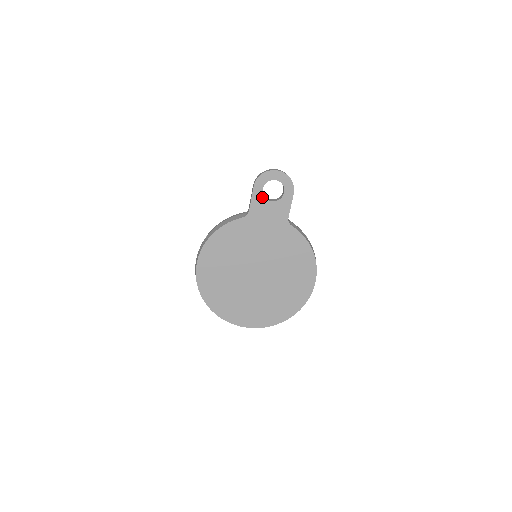
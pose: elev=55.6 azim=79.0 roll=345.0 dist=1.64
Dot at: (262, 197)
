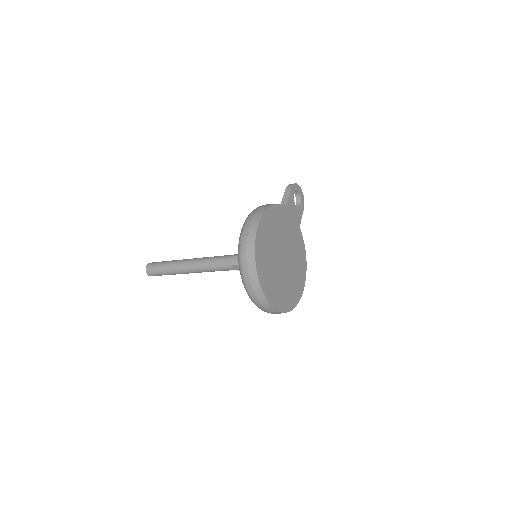
Dot at: (293, 199)
